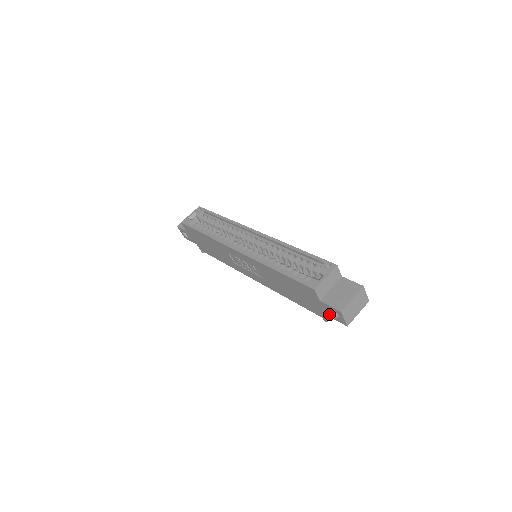
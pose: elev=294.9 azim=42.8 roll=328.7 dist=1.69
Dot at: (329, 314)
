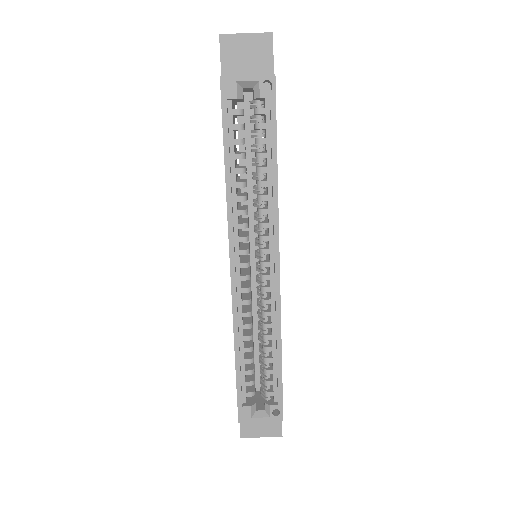
Dot at: occluded
